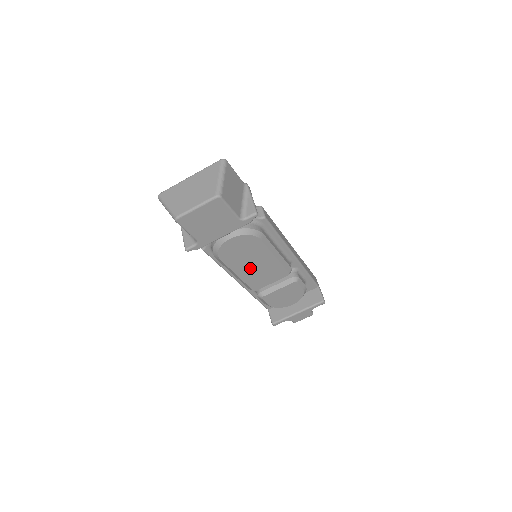
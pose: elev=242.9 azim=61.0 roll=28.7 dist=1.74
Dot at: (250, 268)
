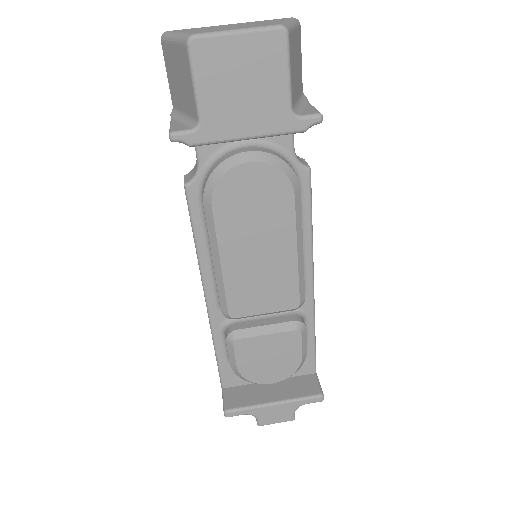
Dot at: (248, 256)
